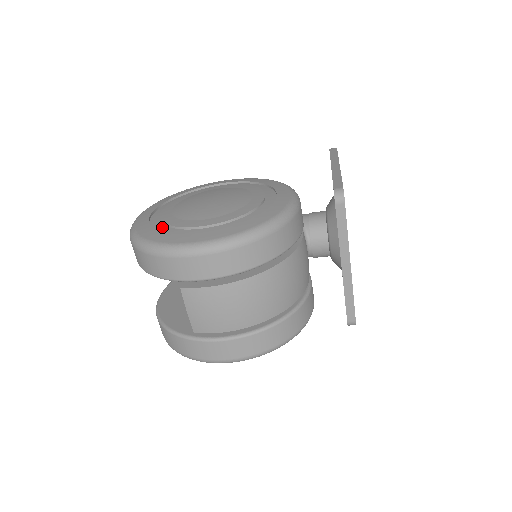
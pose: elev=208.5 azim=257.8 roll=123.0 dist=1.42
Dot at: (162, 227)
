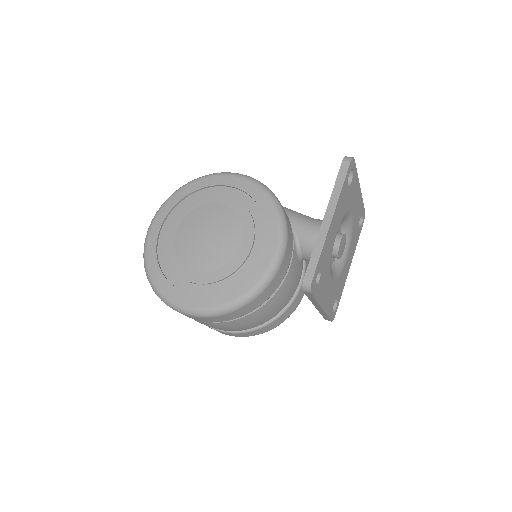
Dot at: (165, 262)
